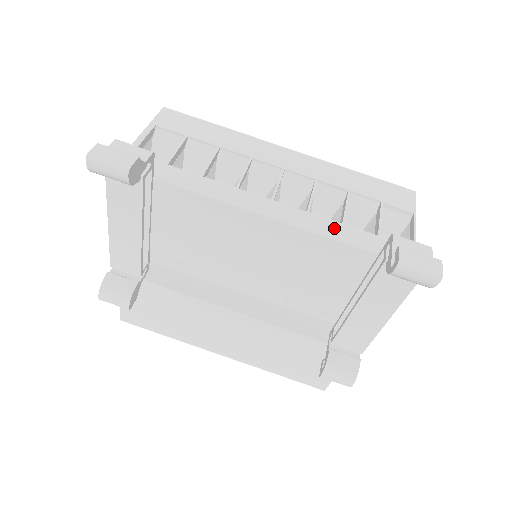
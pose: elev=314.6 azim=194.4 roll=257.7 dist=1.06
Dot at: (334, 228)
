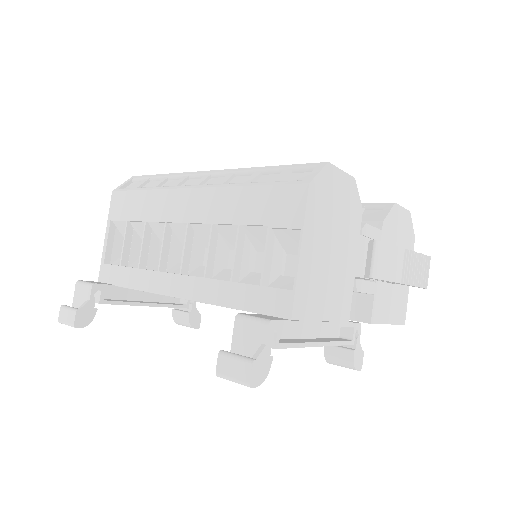
Dot at: (223, 291)
